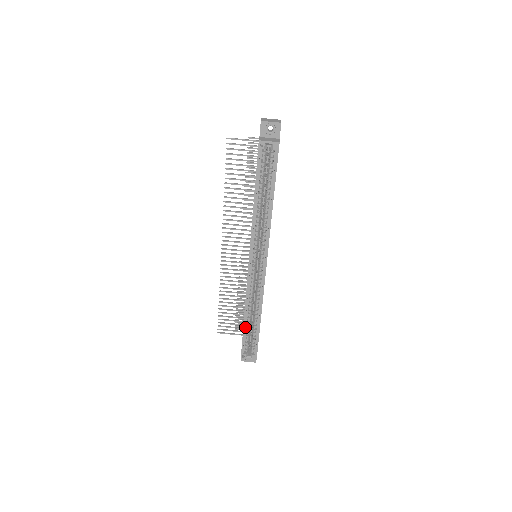
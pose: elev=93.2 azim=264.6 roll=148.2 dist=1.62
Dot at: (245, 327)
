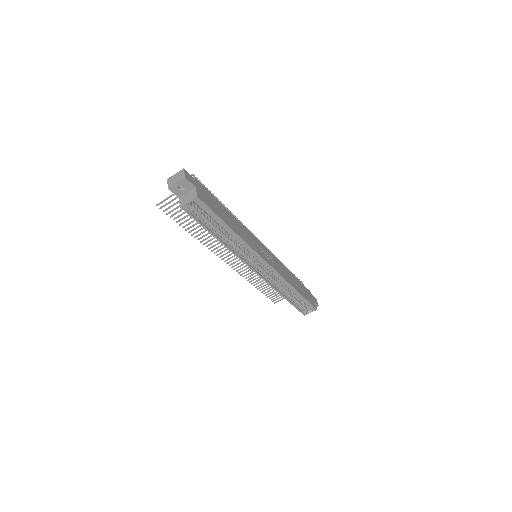
Dot at: (290, 300)
